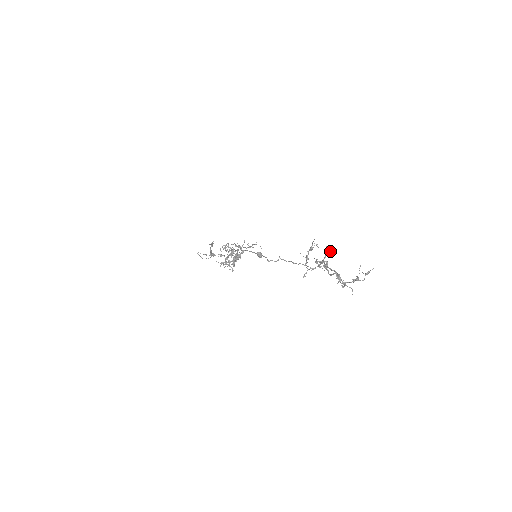
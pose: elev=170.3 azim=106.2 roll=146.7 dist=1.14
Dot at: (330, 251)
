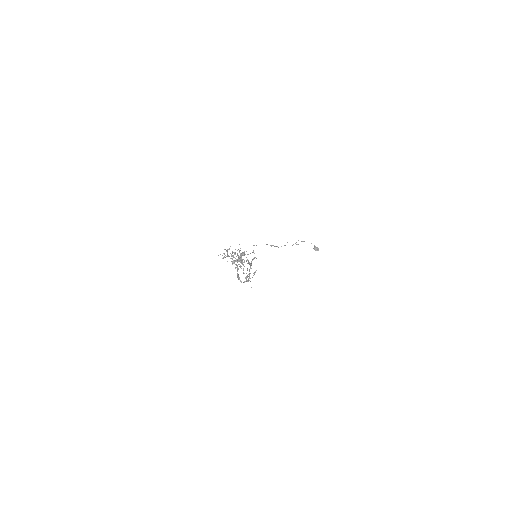
Dot at: occluded
